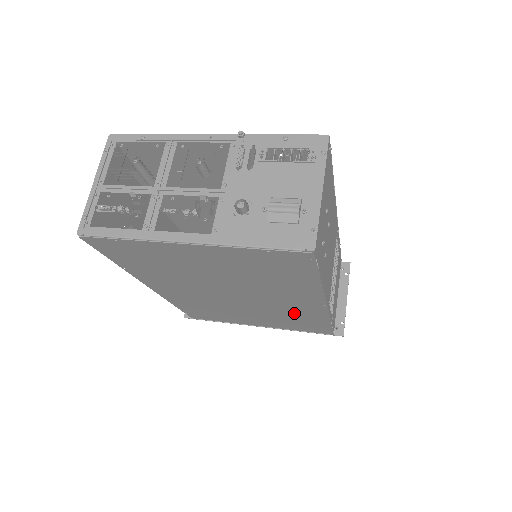
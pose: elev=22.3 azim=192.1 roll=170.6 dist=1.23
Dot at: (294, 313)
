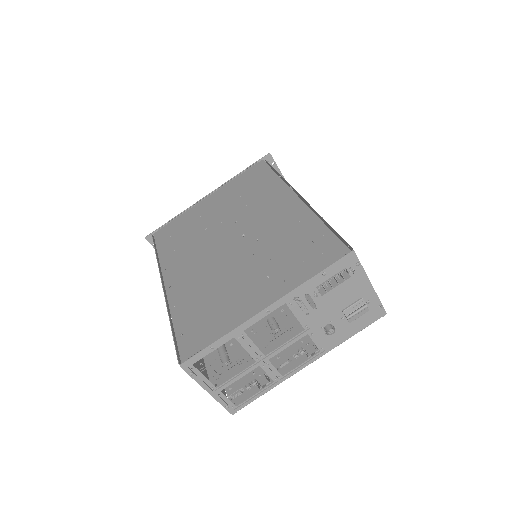
Dot at: occluded
